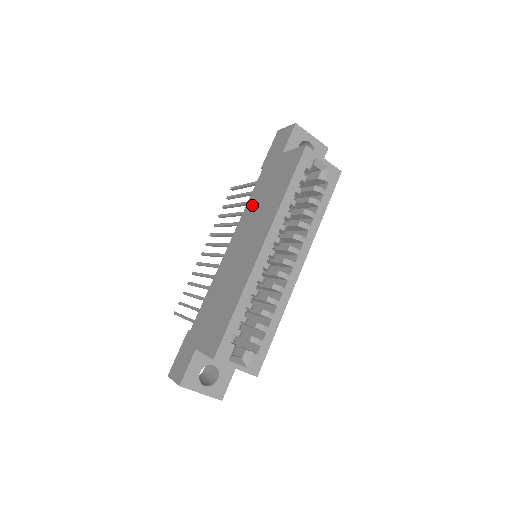
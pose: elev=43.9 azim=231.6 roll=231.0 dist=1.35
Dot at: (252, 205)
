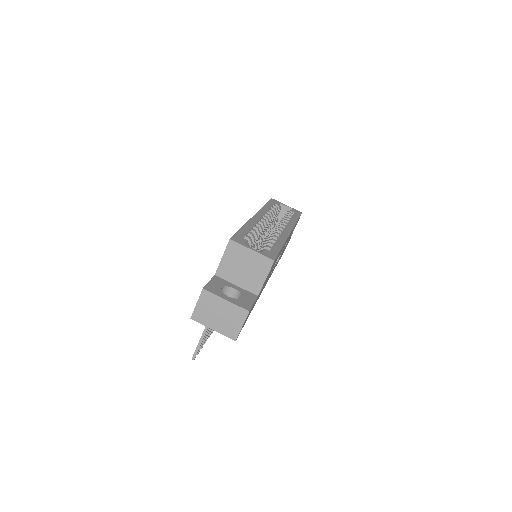
Dot at: occluded
